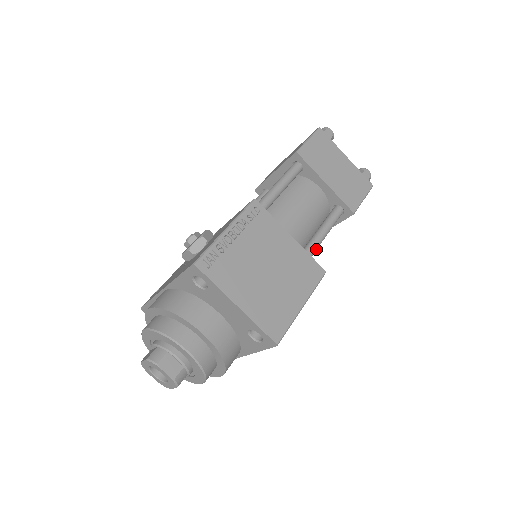
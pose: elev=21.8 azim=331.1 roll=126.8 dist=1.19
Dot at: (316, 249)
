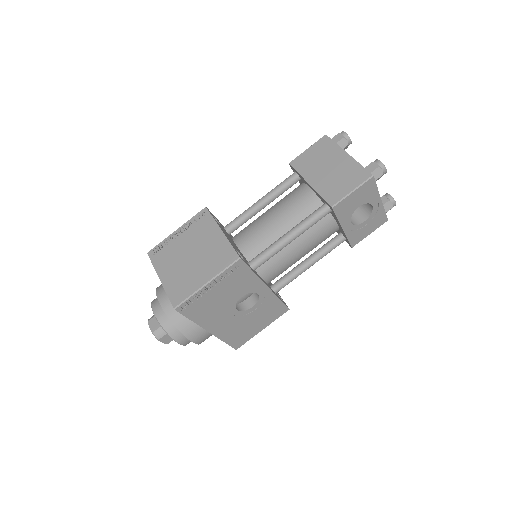
Dot at: (282, 244)
